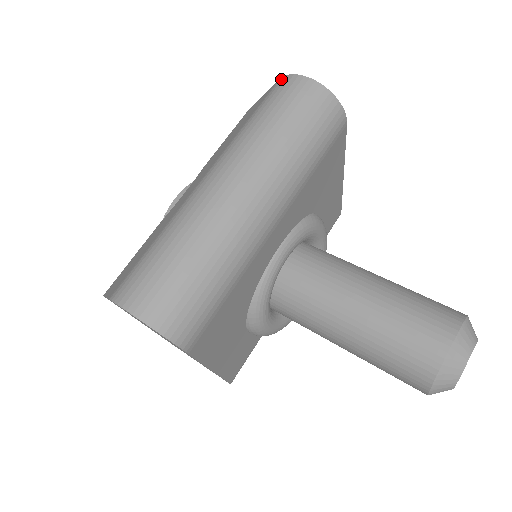
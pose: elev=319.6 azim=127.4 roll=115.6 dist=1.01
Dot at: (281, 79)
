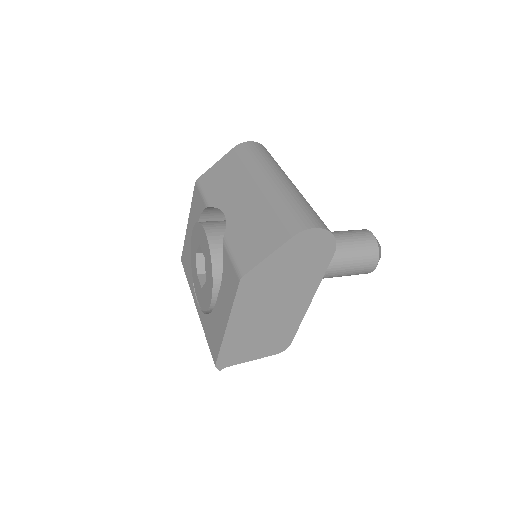
Dot at: (238, 146)
